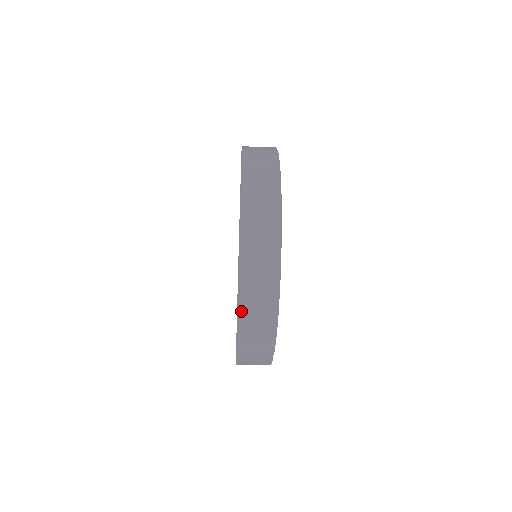
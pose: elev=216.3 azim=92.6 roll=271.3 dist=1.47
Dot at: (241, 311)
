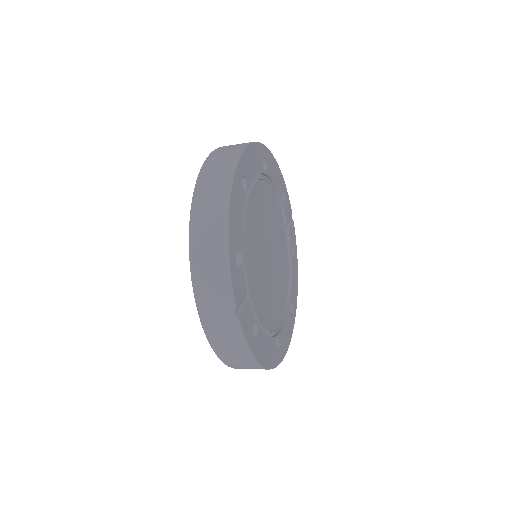
Dot at: (192, 242)
